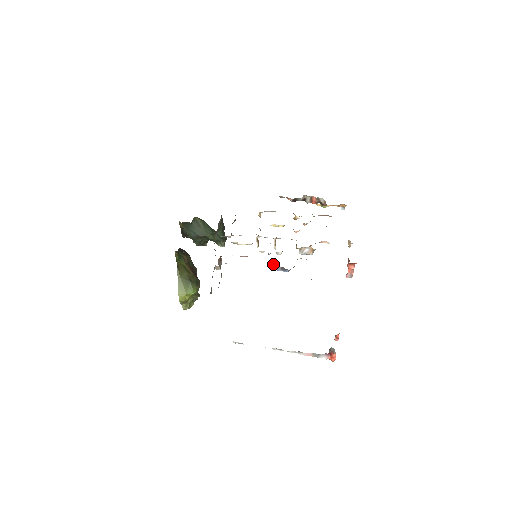
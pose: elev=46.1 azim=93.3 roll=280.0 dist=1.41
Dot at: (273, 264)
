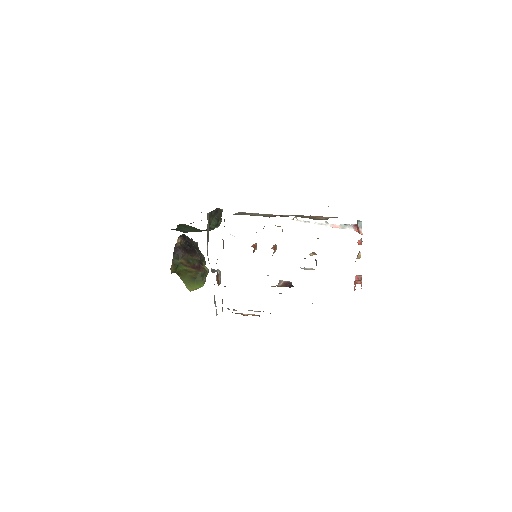
Dot at: occluded
